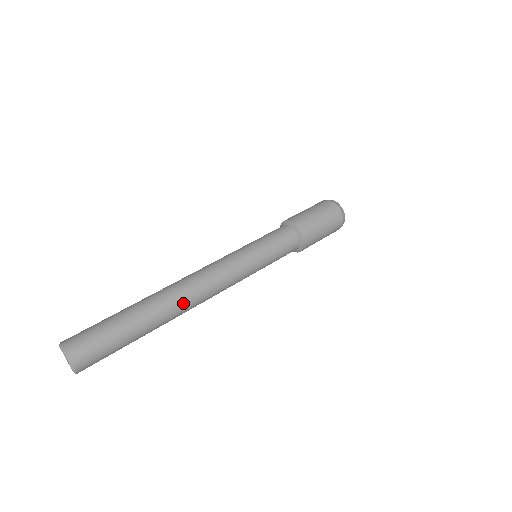
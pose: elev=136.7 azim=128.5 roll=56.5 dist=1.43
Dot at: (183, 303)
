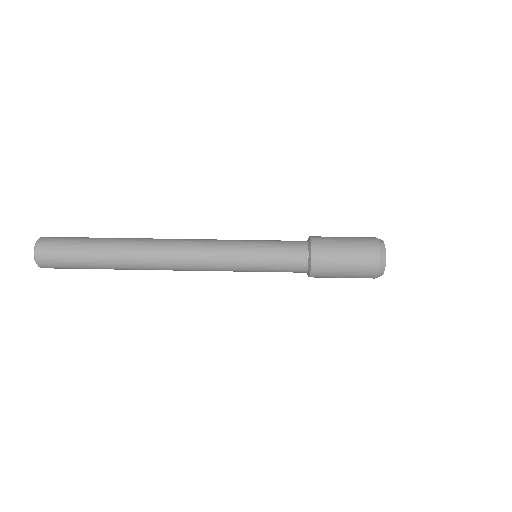
Dot at: (150, 249)
